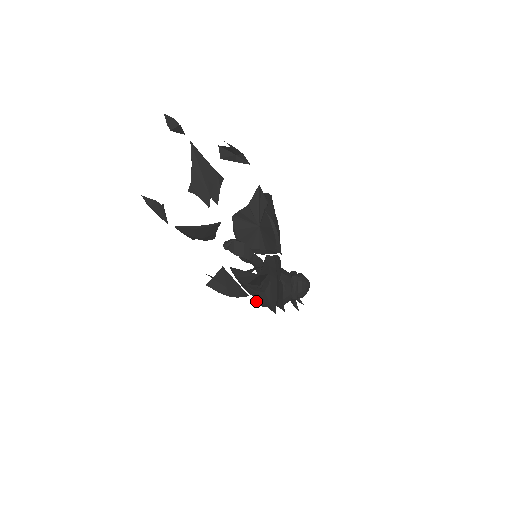
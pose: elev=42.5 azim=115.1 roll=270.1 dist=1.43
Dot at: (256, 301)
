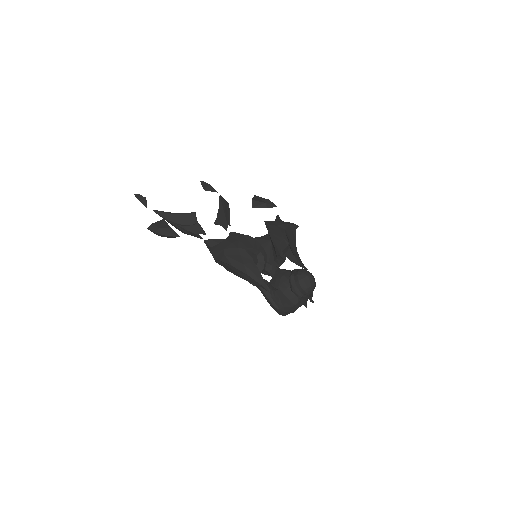
Dot at: (271, 306)
